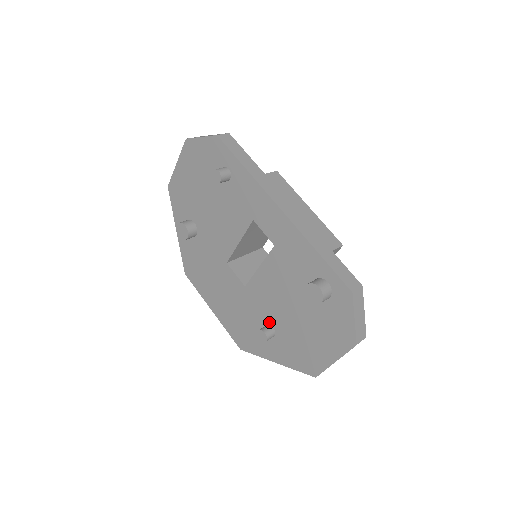
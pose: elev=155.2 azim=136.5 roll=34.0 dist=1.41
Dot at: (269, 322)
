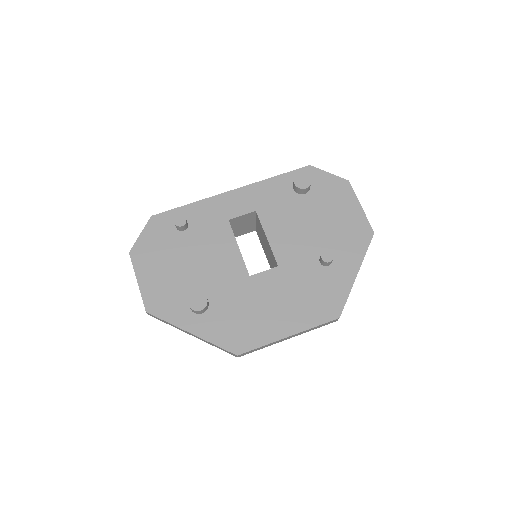
Dot at: (317, 257)
